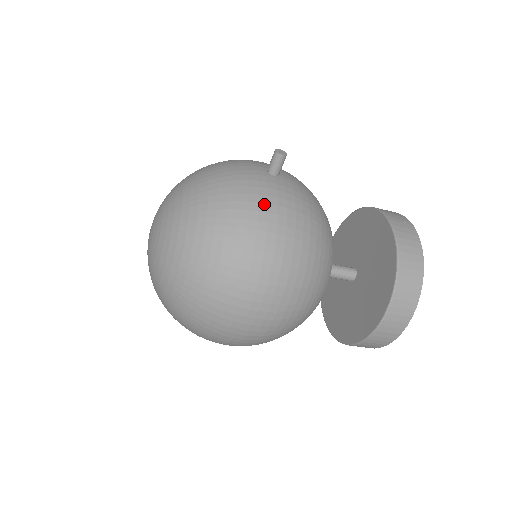
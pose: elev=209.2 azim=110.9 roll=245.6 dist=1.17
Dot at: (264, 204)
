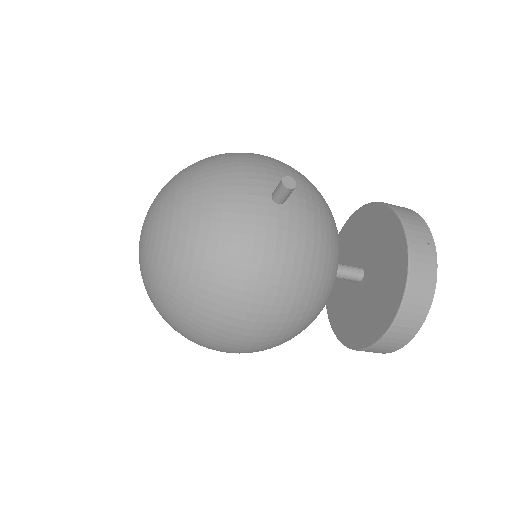
Dot at: (259, 249)
